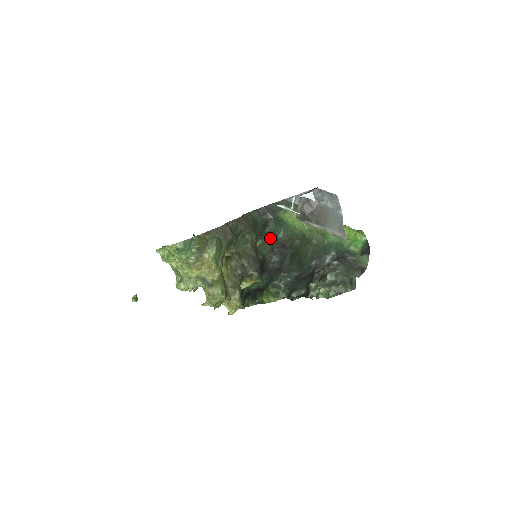
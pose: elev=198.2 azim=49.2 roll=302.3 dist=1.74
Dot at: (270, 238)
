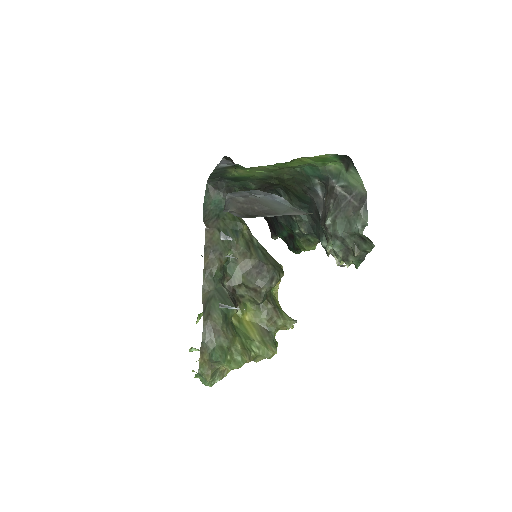
Dot at: (247, 190)
